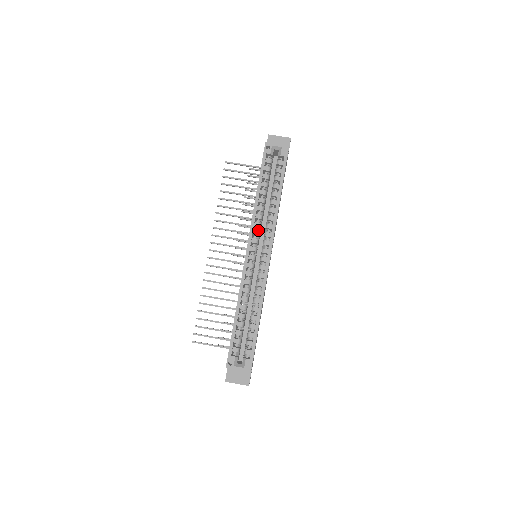
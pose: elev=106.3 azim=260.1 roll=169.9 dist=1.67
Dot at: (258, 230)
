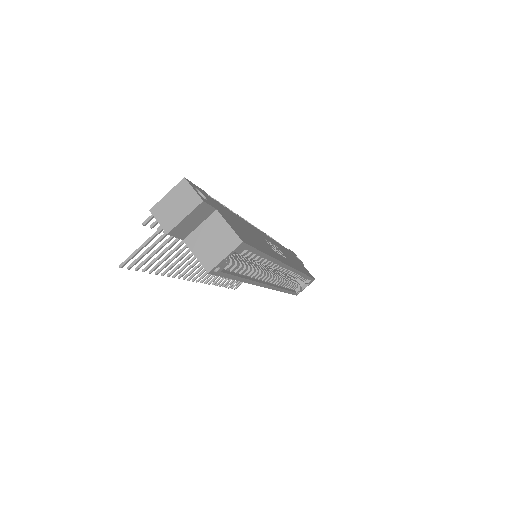
Dot at: occluded
